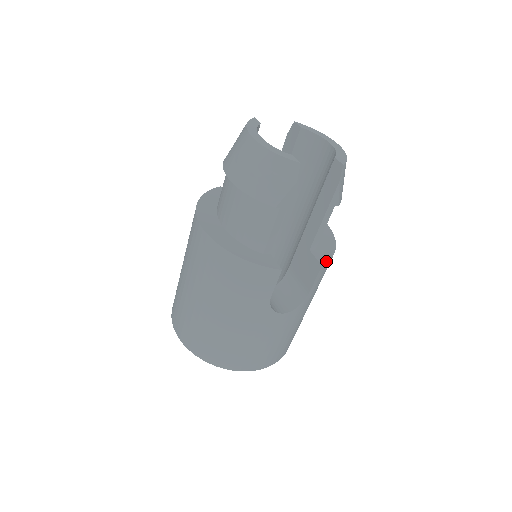
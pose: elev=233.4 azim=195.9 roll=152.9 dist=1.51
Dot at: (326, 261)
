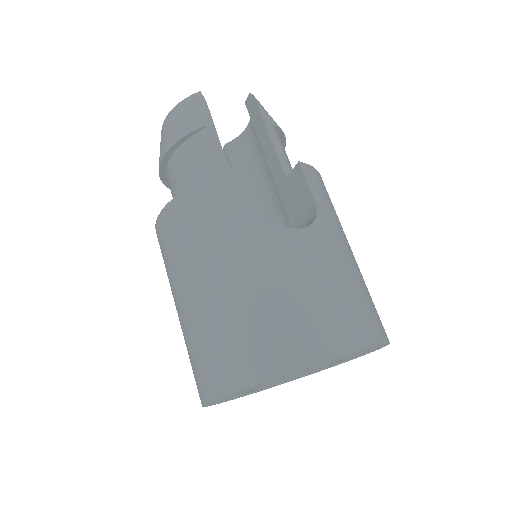
Dot at: (305, 164)
